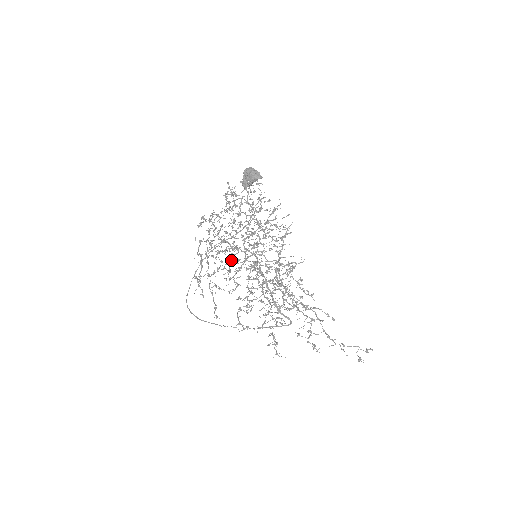
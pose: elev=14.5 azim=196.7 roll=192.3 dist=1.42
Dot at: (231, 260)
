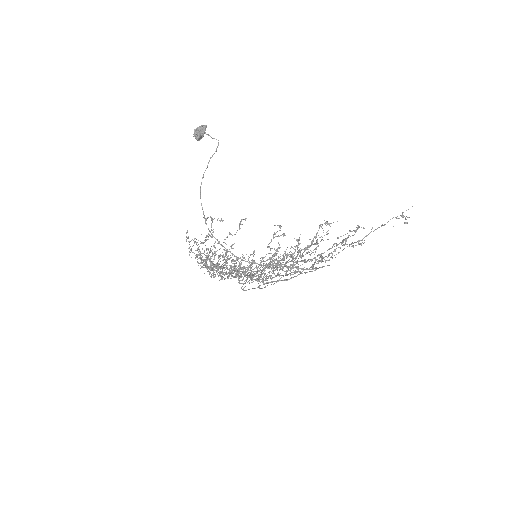
Dot at: (236, 265)
